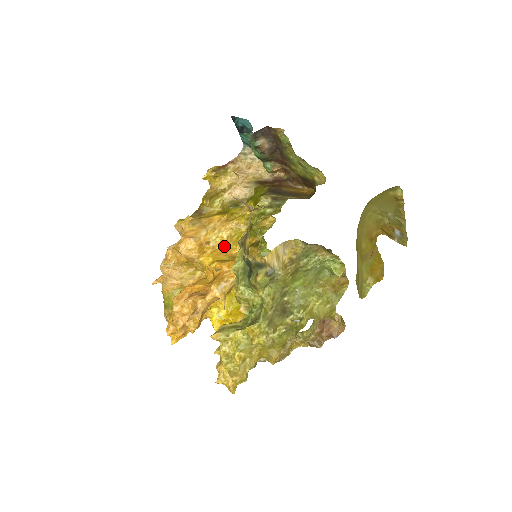
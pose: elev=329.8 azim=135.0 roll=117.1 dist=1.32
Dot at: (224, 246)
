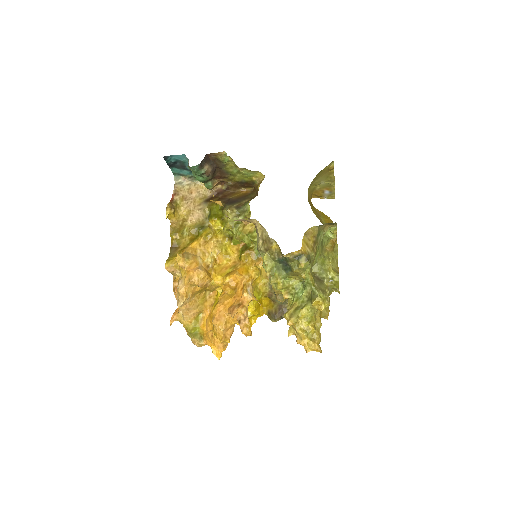
Dot at: (218, 263)
